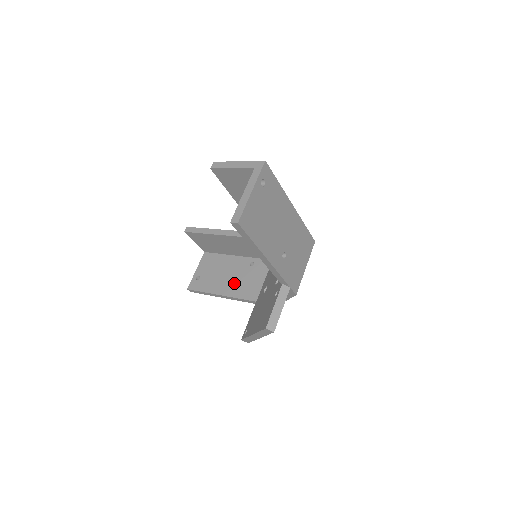
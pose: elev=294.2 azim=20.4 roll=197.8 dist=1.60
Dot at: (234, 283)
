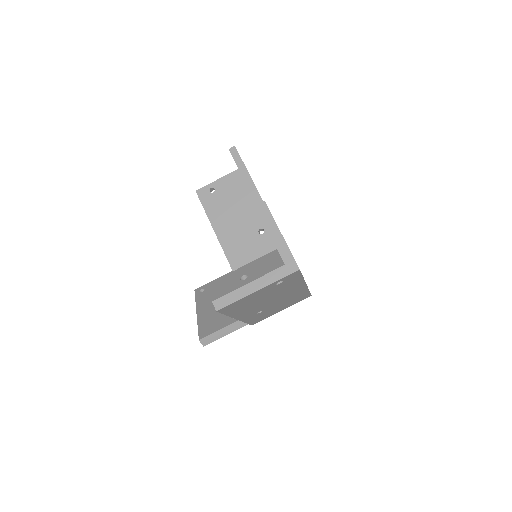
Dot at: (233, 232)
